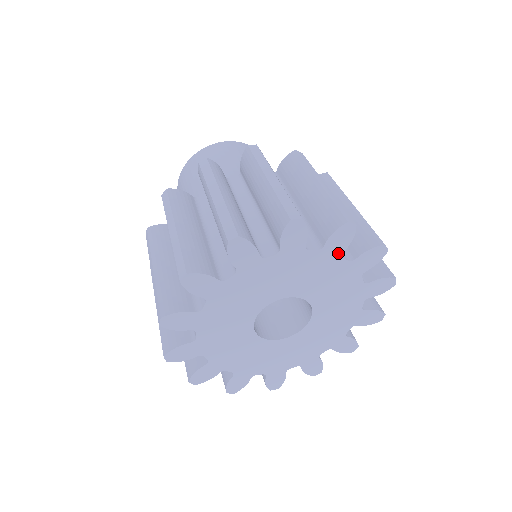
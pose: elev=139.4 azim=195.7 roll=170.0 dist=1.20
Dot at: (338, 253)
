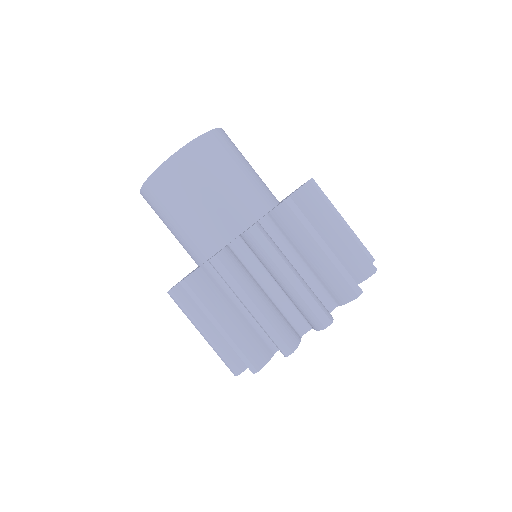
Dot at: occluded
